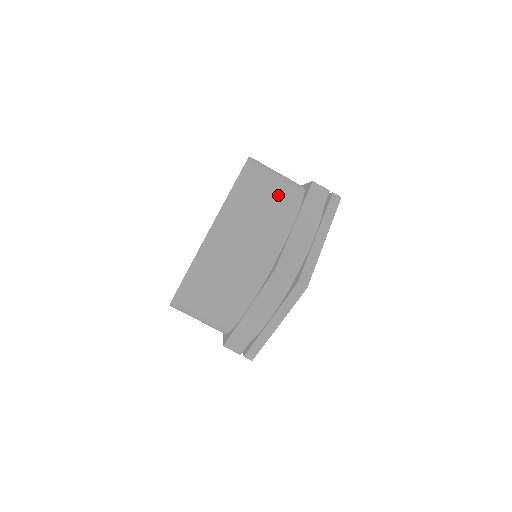
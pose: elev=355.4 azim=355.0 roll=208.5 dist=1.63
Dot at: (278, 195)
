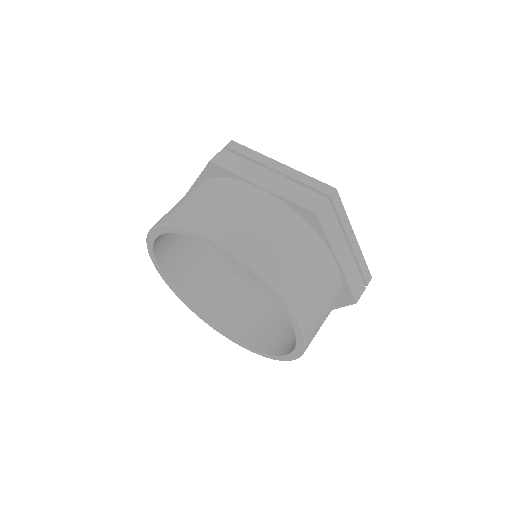
Dot at: (310, 264)
